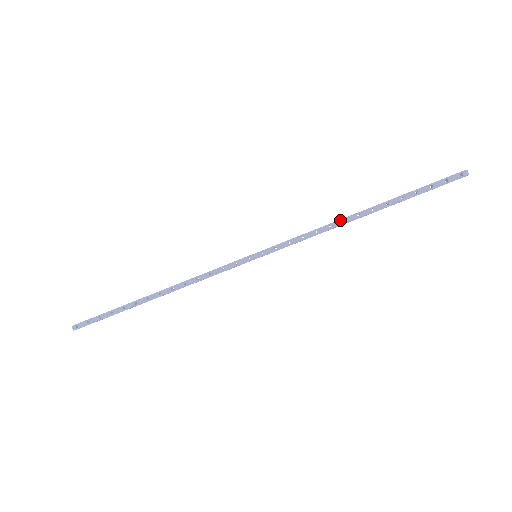
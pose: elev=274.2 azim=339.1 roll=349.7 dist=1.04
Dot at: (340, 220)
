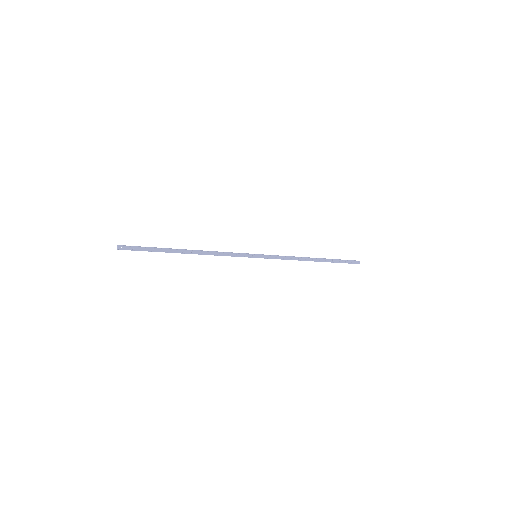
Dot at: (304, 258)
